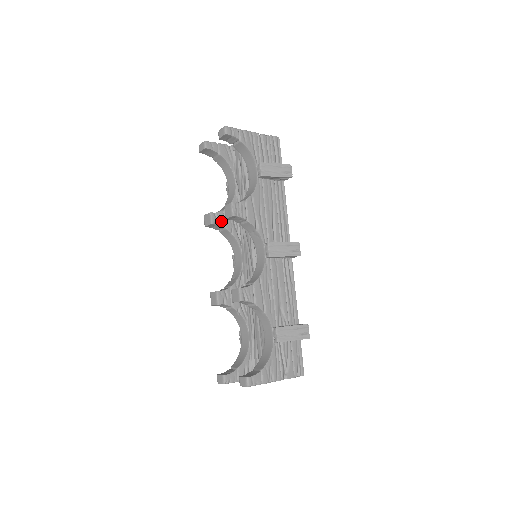
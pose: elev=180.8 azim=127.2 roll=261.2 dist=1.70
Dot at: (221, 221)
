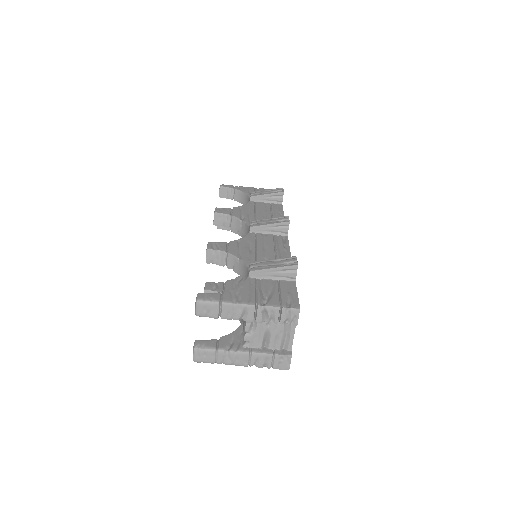
Dot at: occluded
